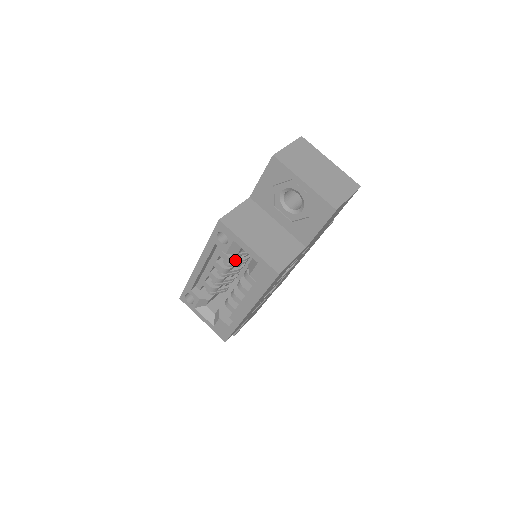
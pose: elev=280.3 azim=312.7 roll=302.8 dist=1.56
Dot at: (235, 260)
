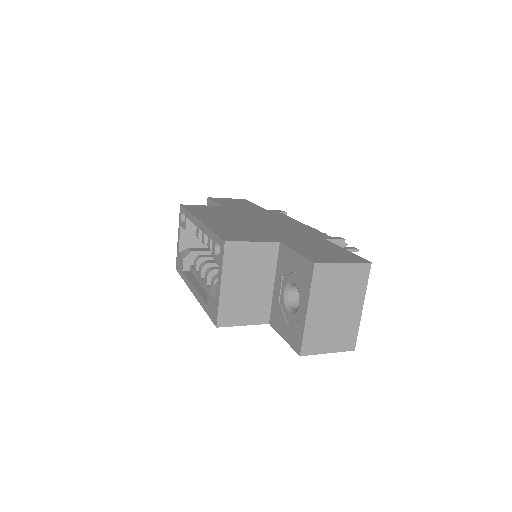
Dot at: occluded
